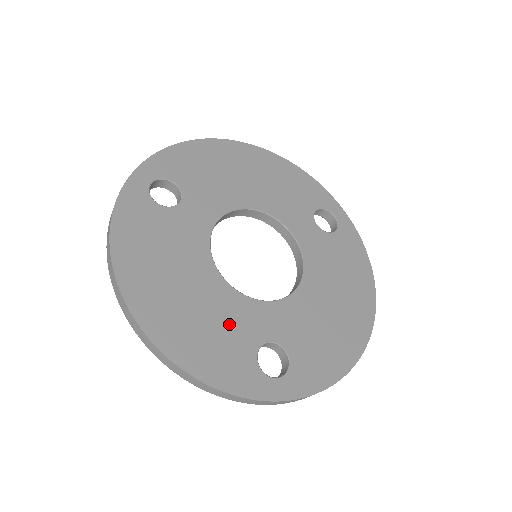
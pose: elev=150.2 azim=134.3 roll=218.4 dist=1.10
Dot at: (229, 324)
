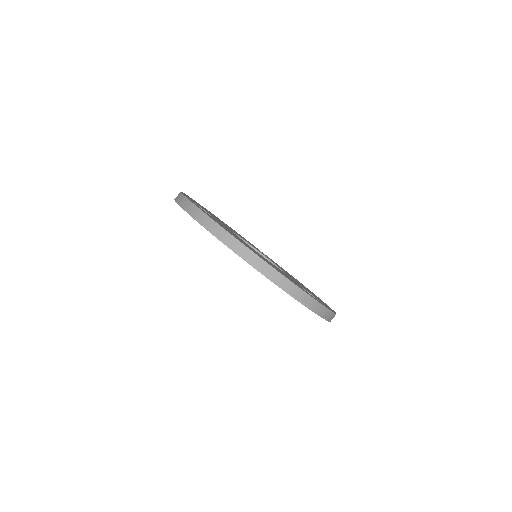
Dot at: occluded
